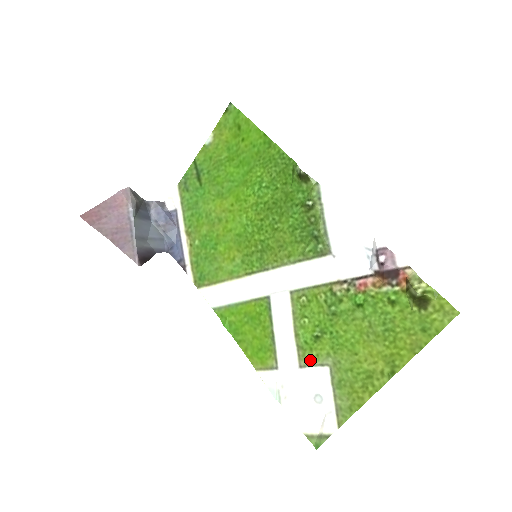
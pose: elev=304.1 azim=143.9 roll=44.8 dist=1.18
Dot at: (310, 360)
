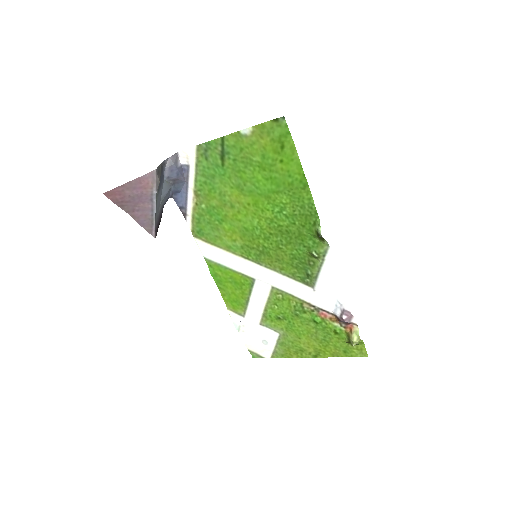
Dot at: (269, 325)
